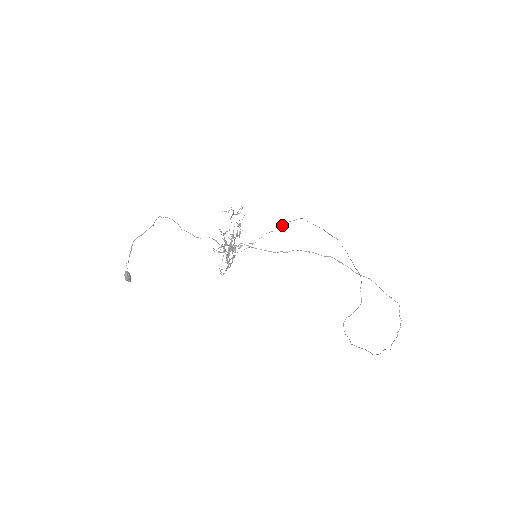
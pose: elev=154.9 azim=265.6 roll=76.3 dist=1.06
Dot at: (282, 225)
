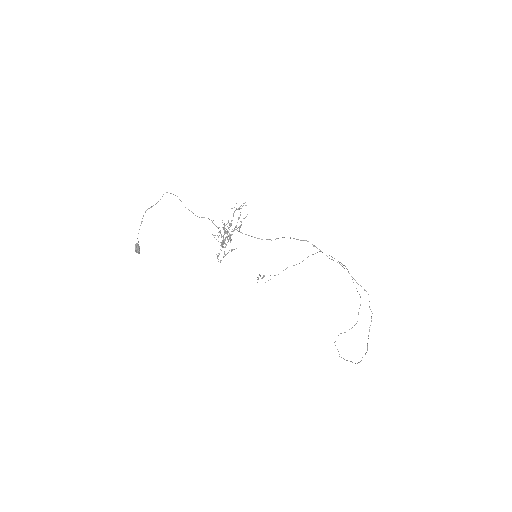
Dot at: (303, 260)
